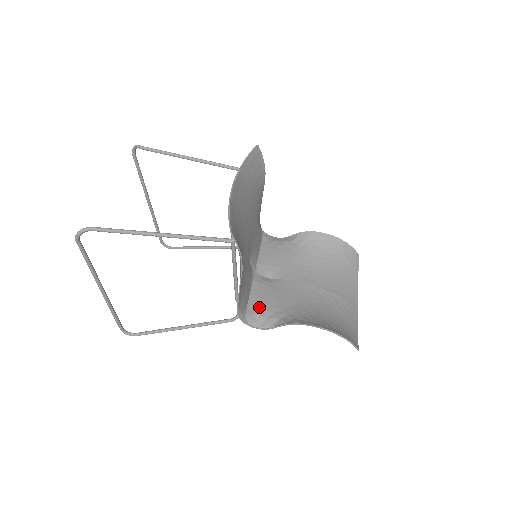
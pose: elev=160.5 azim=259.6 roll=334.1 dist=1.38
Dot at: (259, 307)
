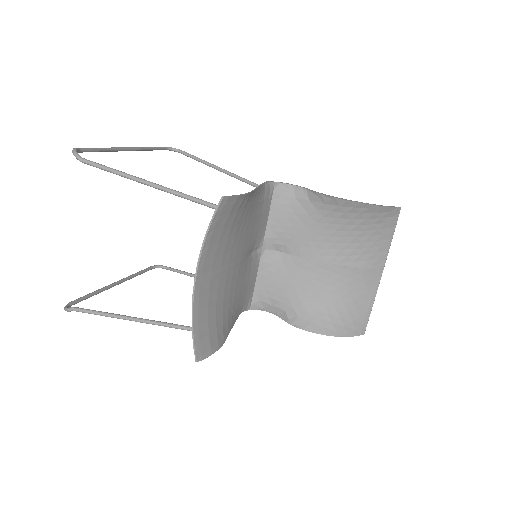
Dot at: (265, 294)
